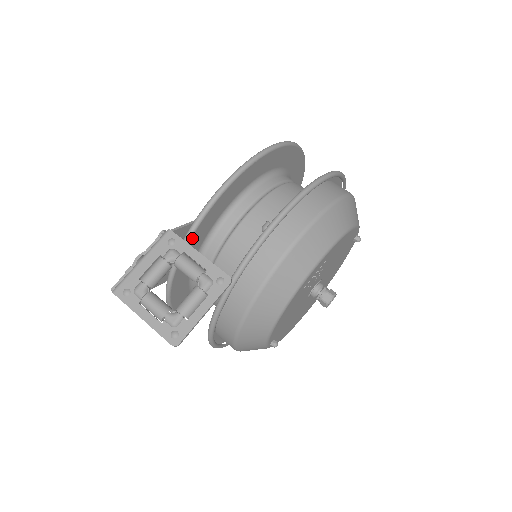
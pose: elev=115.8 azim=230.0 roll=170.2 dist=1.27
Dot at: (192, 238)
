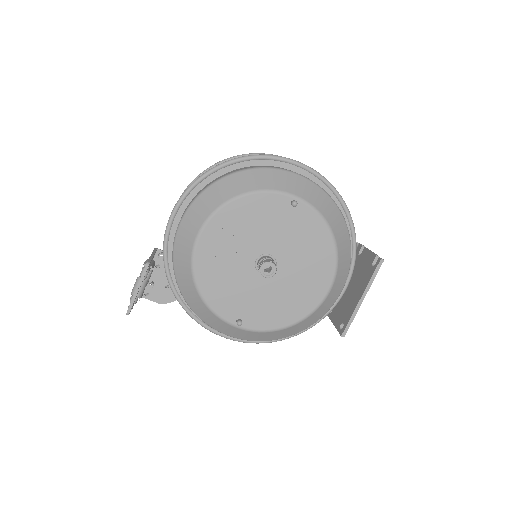
Dot at: occluded
